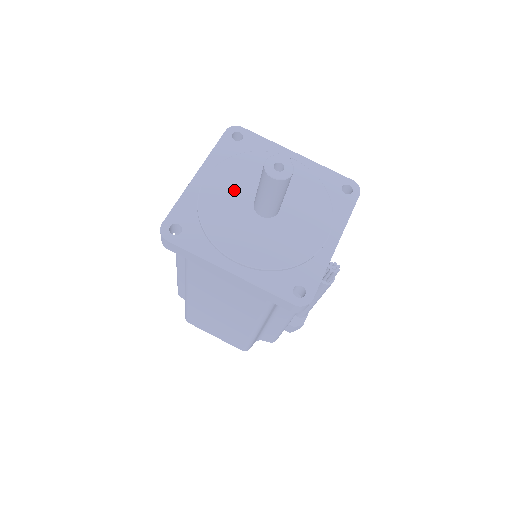
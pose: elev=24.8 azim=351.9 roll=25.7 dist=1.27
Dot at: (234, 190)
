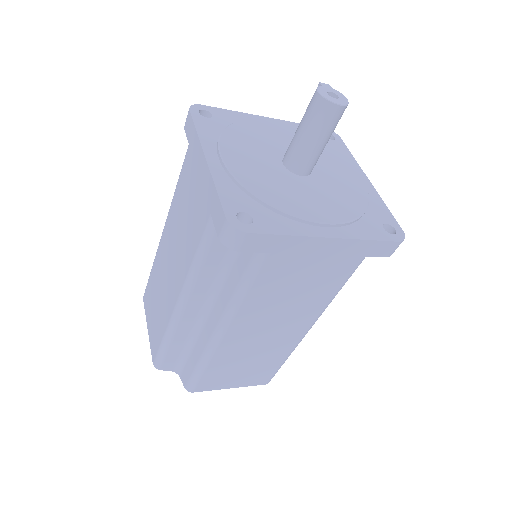
Dot at: (258, 160)
